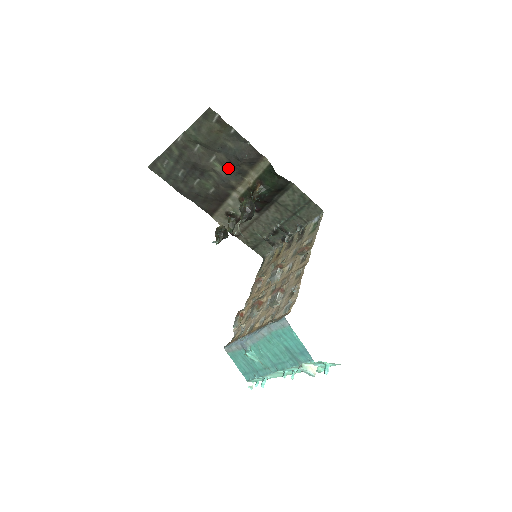
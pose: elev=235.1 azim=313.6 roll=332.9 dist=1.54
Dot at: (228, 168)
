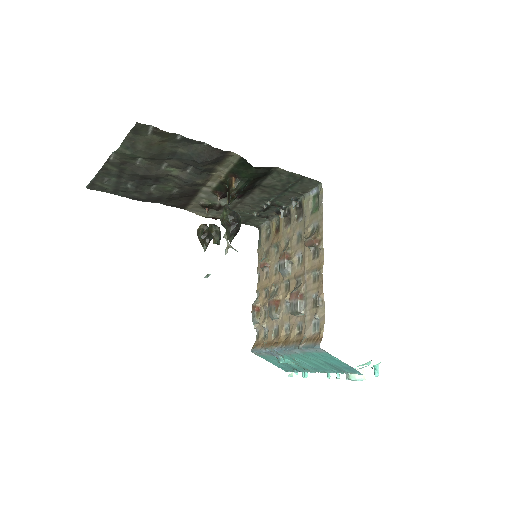
Dot at: (187, 169)
